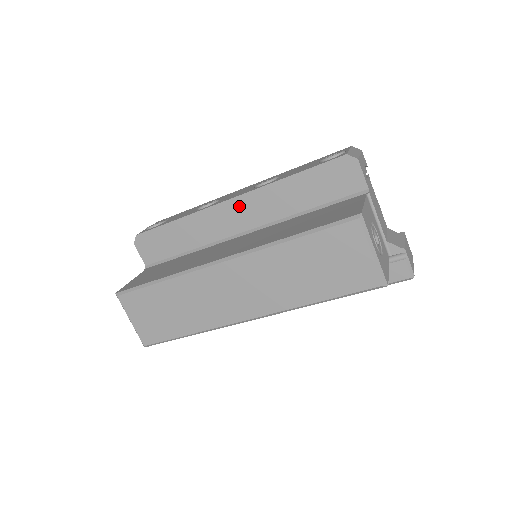
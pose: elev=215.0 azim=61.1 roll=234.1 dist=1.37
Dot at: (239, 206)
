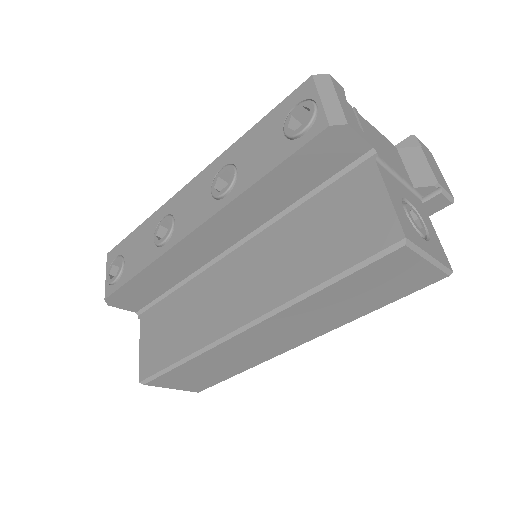
Dot at: (210, 231)
